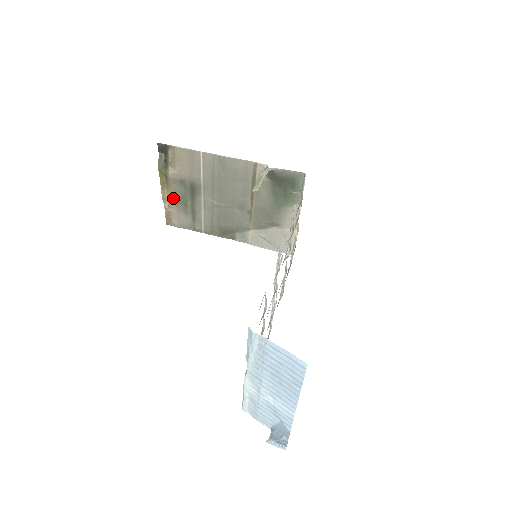
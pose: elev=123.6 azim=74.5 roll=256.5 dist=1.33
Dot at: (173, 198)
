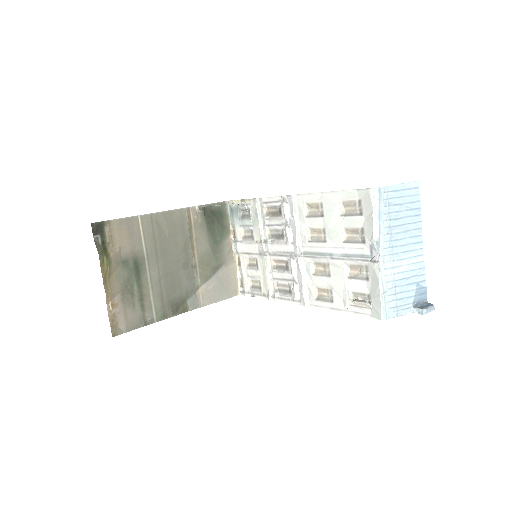
Dot at: (117, 291)
